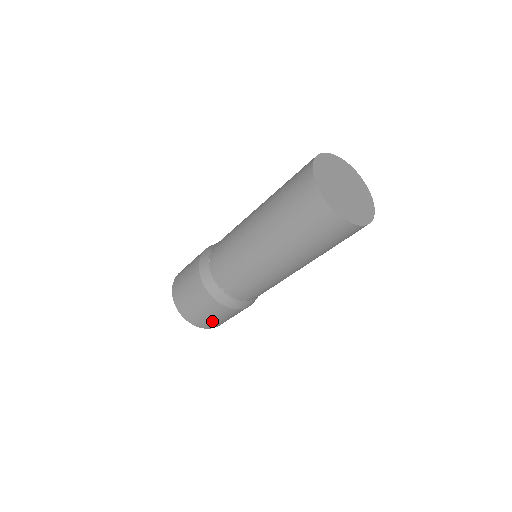
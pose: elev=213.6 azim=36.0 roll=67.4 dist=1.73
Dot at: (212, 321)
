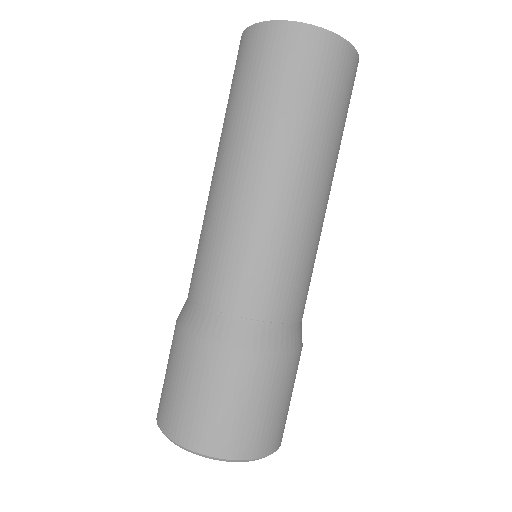
Dot at: (259, 421)
